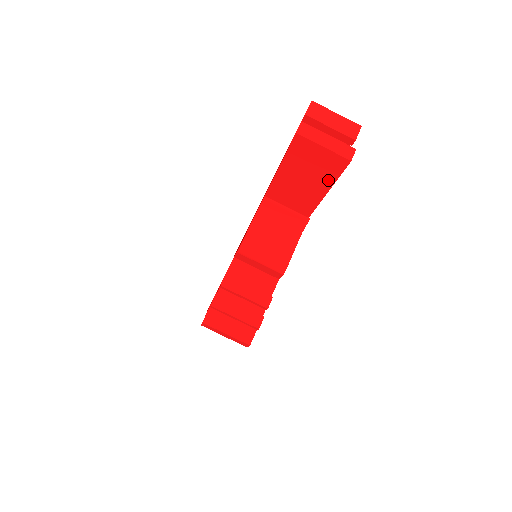
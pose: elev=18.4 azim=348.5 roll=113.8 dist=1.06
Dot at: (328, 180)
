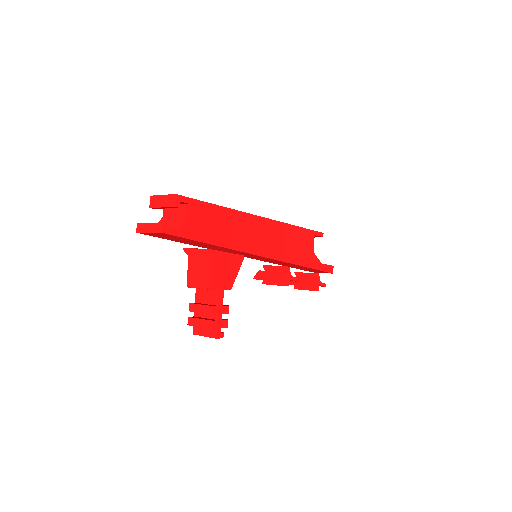
Dot at: (178, 237)
